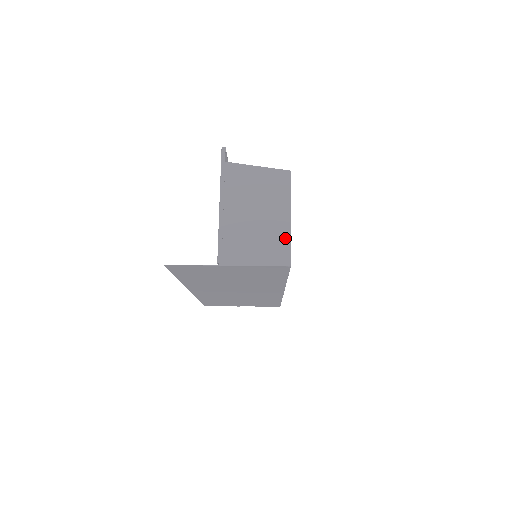
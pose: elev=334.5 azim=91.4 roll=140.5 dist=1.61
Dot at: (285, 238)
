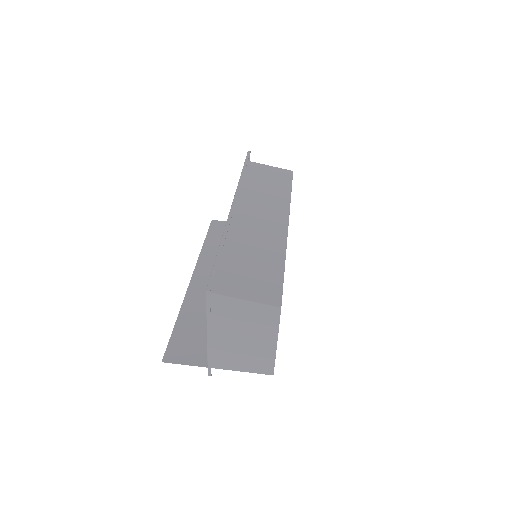
Dot at: (270, 358)
